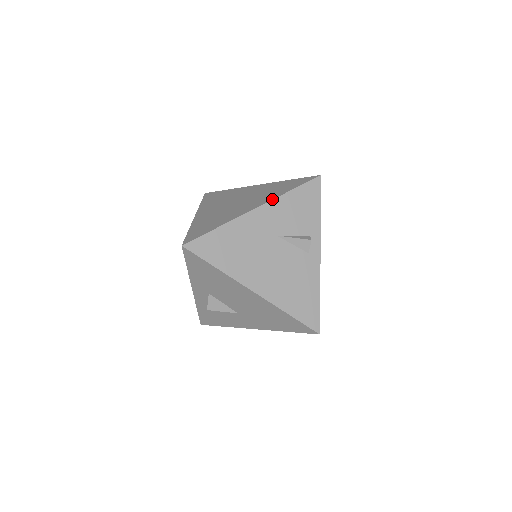
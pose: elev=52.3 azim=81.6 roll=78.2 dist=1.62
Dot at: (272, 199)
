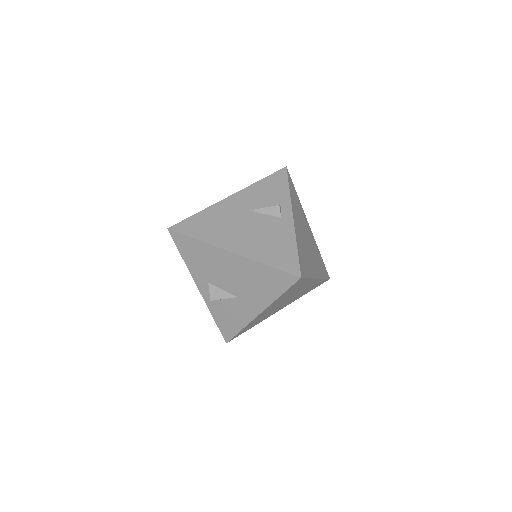
Dot at: occluded
